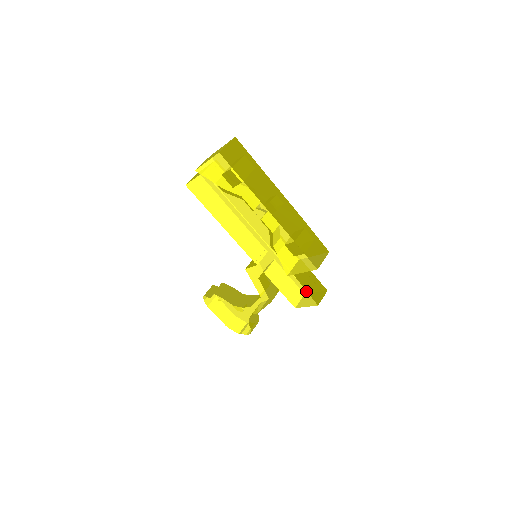
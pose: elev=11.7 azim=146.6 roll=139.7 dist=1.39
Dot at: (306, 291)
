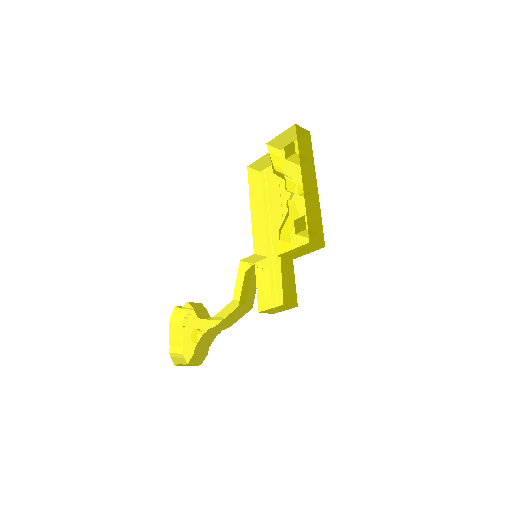
Dot at: occluded
